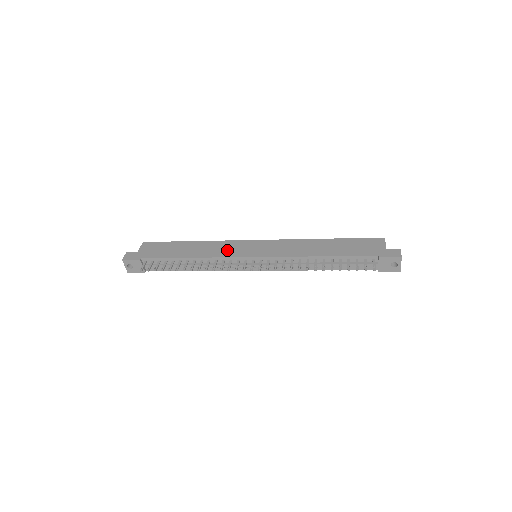
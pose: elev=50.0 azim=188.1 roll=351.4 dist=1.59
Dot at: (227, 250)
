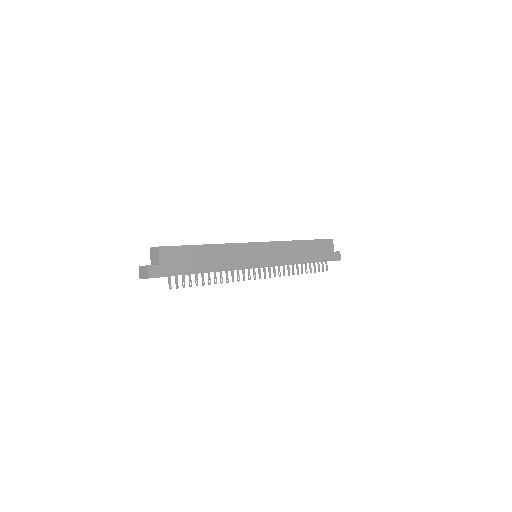
Dot at: (241, 258)
